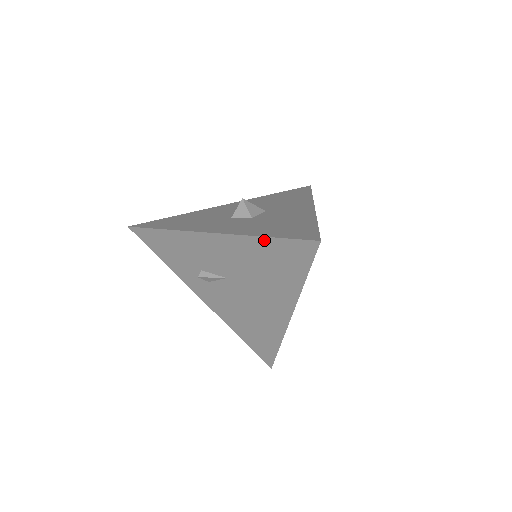
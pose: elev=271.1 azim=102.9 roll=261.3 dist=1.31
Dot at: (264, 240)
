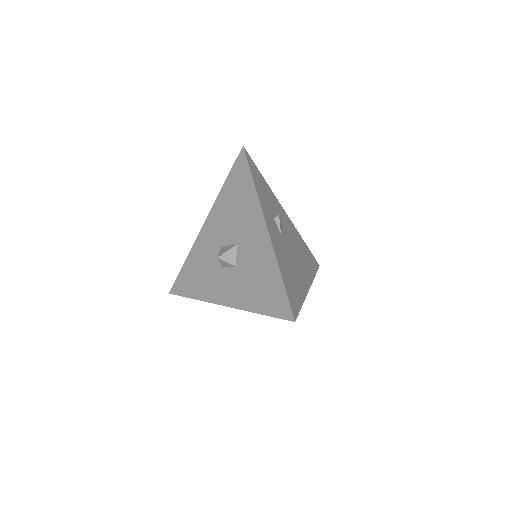
Dot at: (260, 313)
